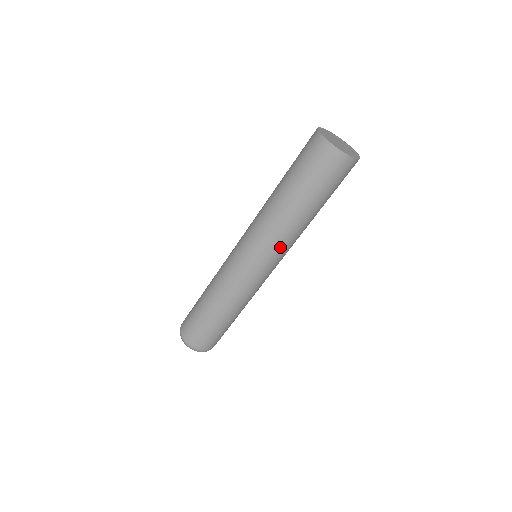
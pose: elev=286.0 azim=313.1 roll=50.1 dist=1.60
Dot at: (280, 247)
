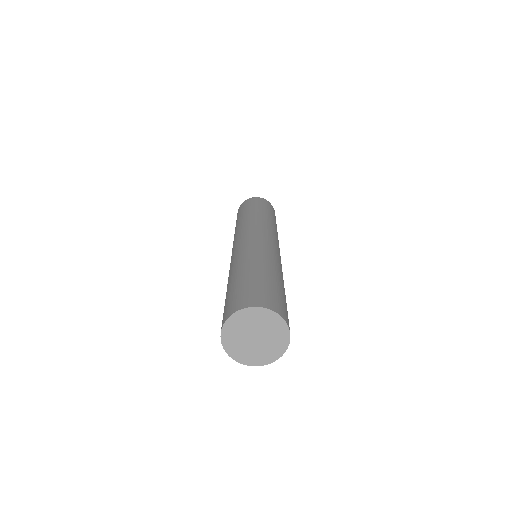
Dot at: occluded
